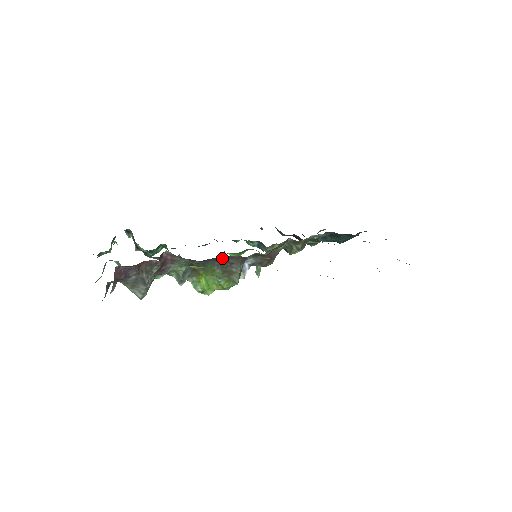
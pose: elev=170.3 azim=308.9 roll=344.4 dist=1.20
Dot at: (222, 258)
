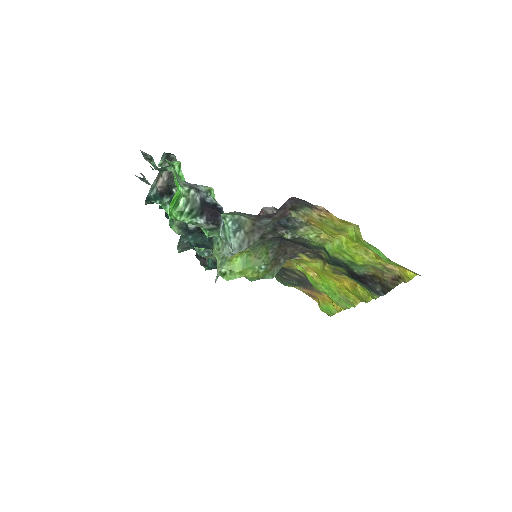
Dot at: (288, 243)
